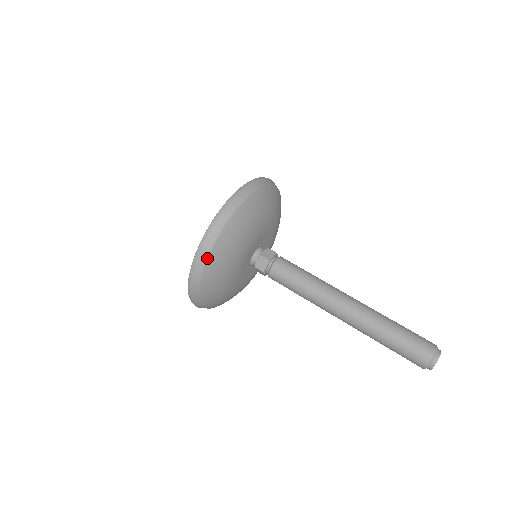
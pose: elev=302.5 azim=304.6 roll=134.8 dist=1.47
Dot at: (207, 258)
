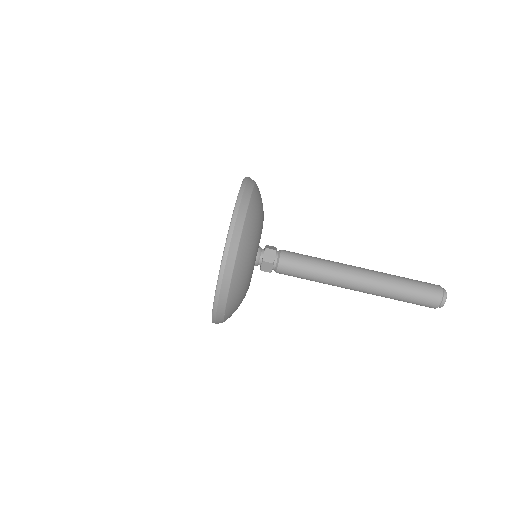
Dot at: (225, 307)
